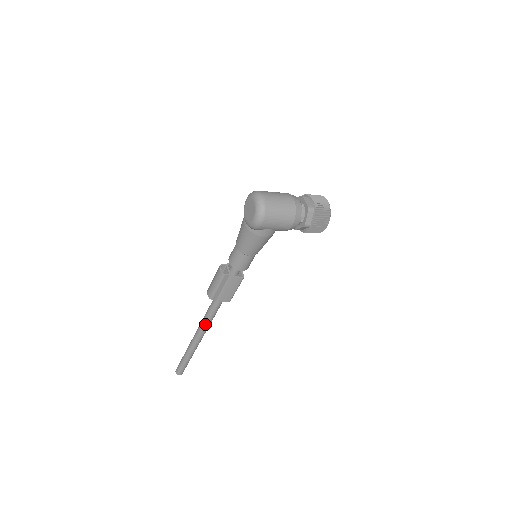
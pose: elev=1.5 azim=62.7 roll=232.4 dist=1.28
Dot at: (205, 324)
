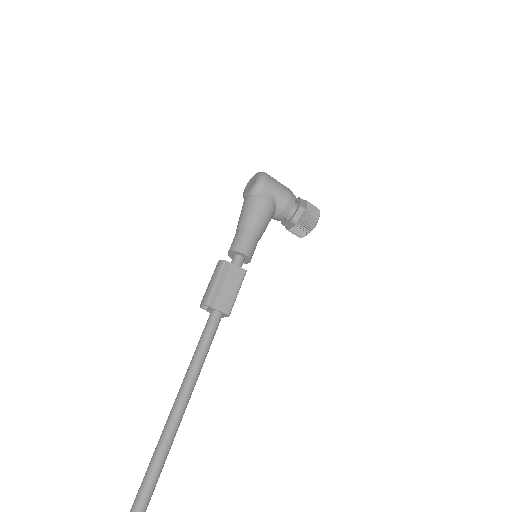
Dot at: (191, 374)
